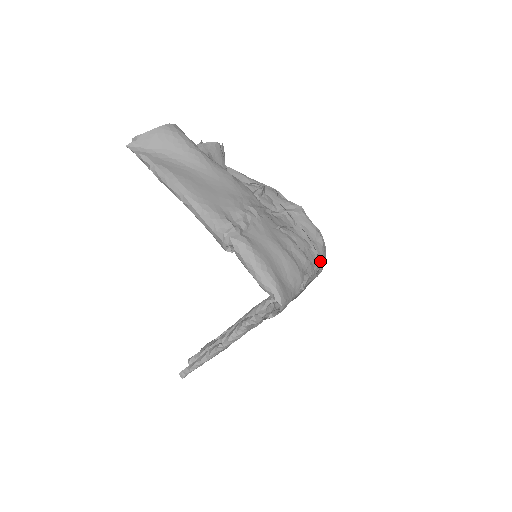
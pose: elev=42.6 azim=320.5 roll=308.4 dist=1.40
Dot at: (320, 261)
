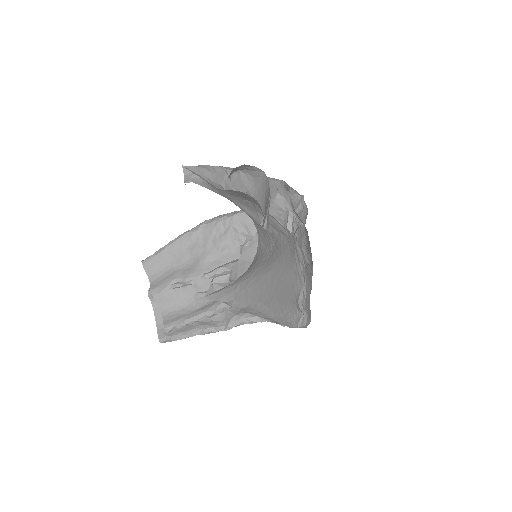
Dot at: occluded
